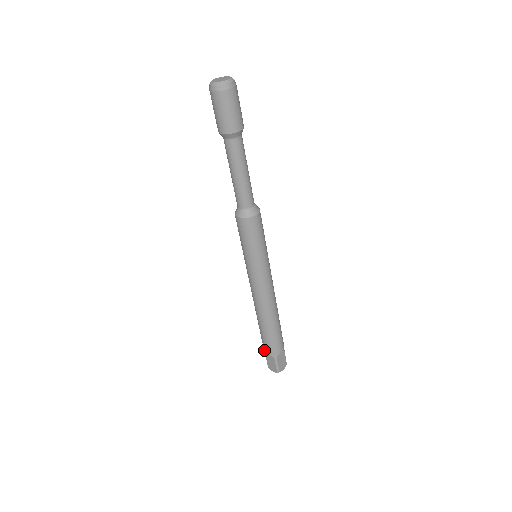
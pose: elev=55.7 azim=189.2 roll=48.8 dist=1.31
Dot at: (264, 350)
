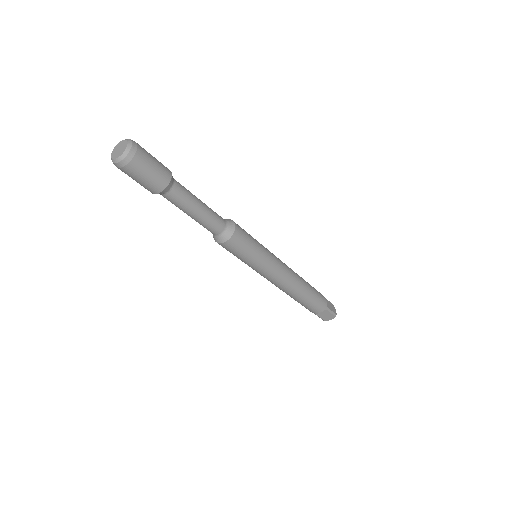
Dot at: (314, 313)
